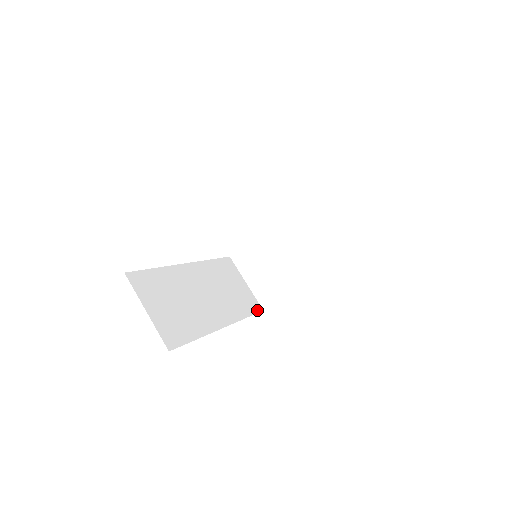
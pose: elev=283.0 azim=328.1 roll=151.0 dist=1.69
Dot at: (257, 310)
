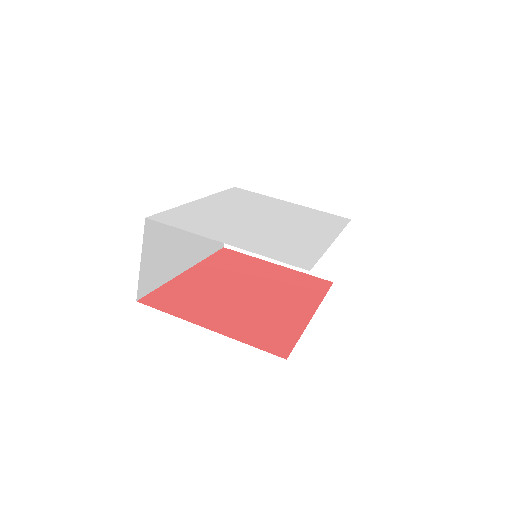
Dot at: (220, 247)
